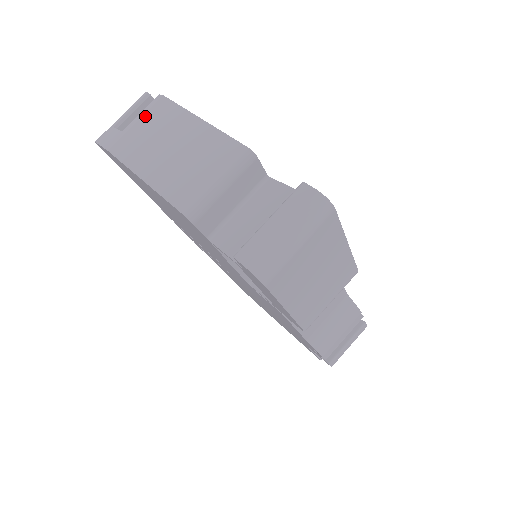
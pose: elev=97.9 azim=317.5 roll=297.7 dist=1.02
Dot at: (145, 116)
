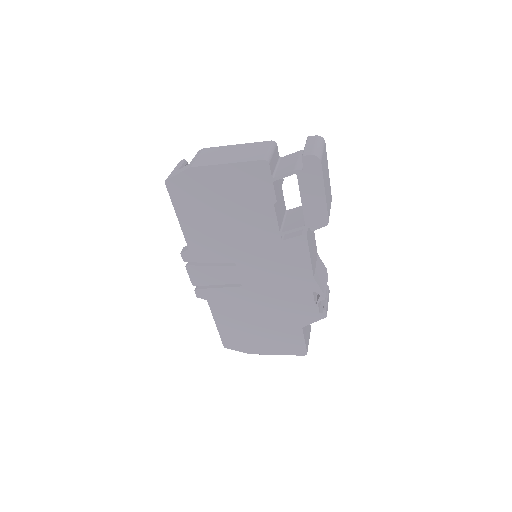
Dot at: (201, 154)
